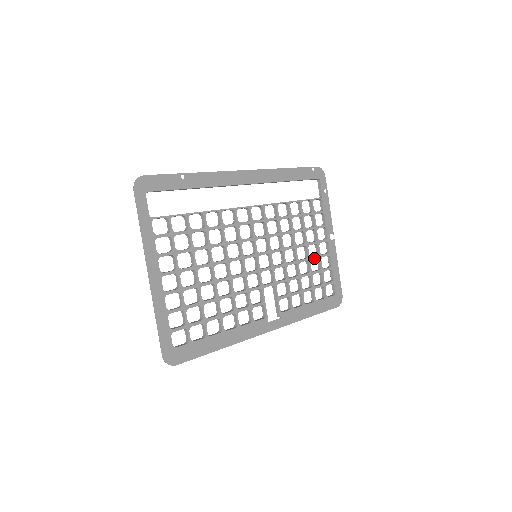
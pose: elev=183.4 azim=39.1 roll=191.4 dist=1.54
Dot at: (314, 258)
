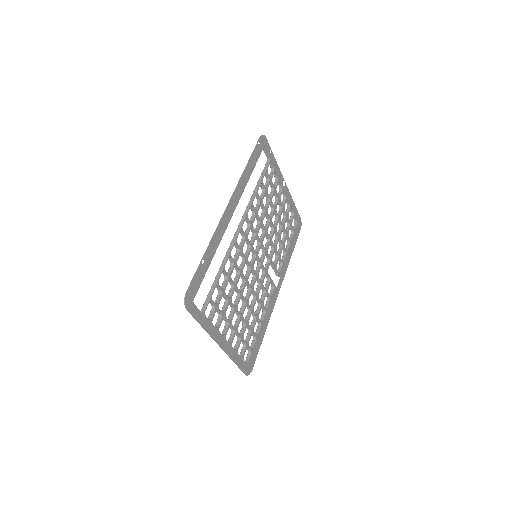
Dot at: (281, 213)
